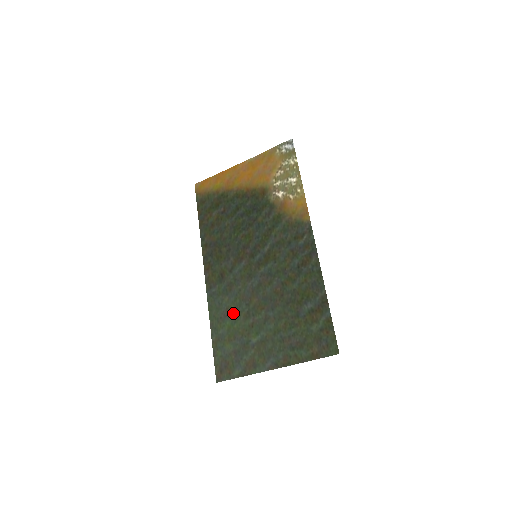
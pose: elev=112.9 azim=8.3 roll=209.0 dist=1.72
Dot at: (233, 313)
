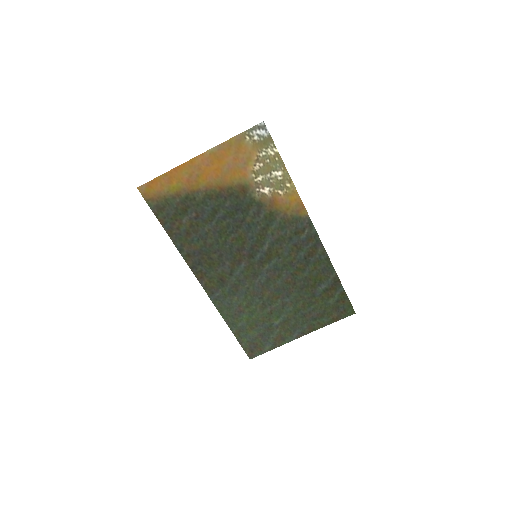
Dot at: (248, 308)
